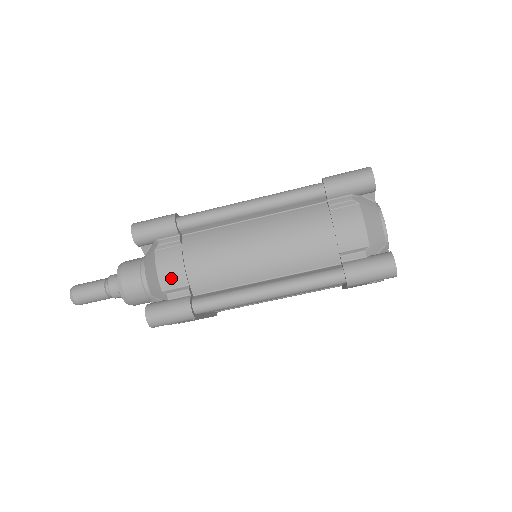
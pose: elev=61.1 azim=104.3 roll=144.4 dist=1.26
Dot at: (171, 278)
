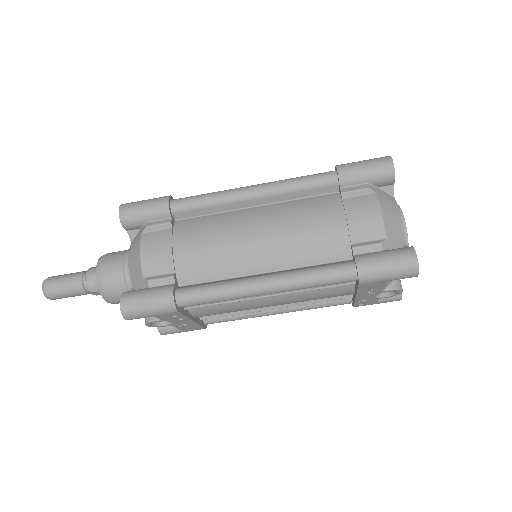
Dot at: (155, 263)
